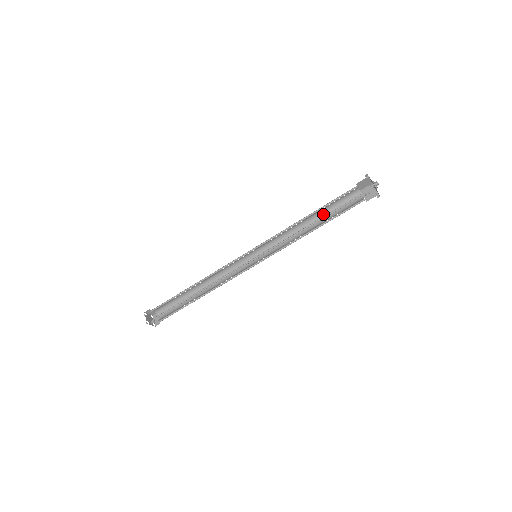
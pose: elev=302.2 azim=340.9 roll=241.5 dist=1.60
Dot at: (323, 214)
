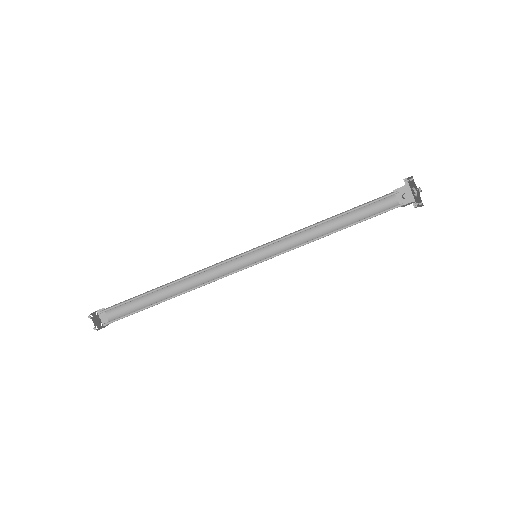
Dot at: (350, 223)
